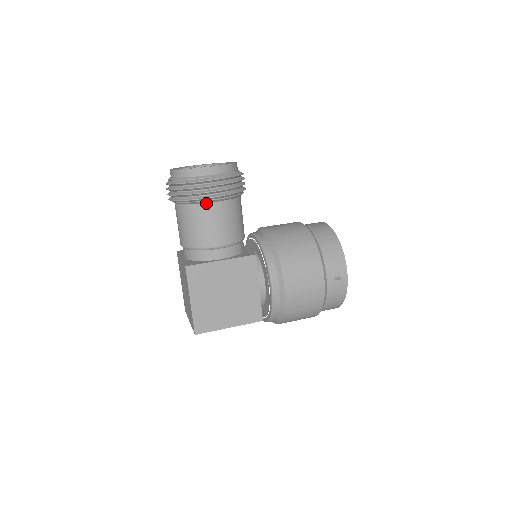
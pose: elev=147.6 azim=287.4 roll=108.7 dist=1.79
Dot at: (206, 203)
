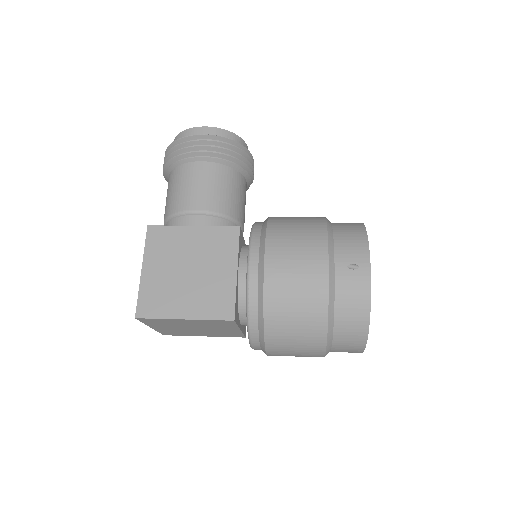
Dot at: (191, 162)
